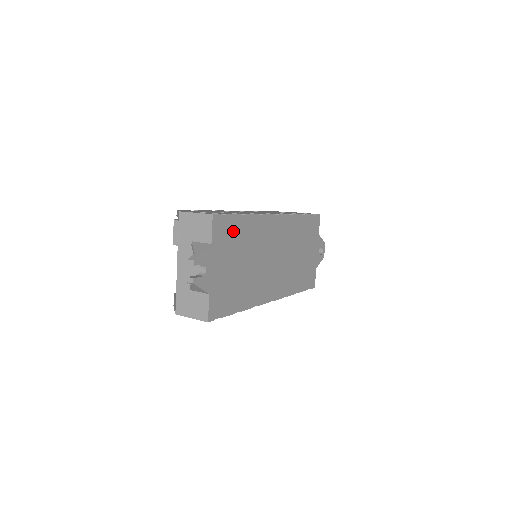
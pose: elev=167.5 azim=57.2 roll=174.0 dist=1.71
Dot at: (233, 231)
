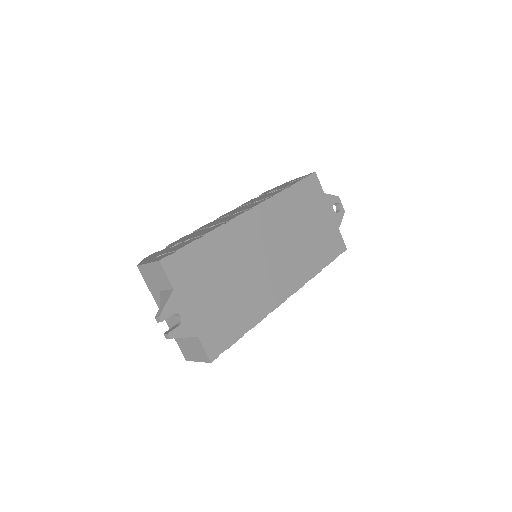
Dot at: (197, 260)
